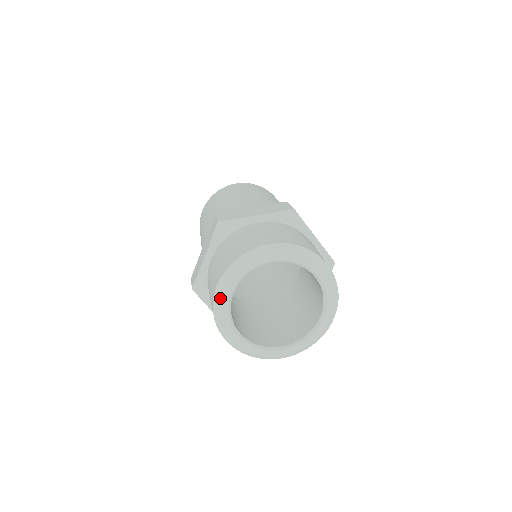
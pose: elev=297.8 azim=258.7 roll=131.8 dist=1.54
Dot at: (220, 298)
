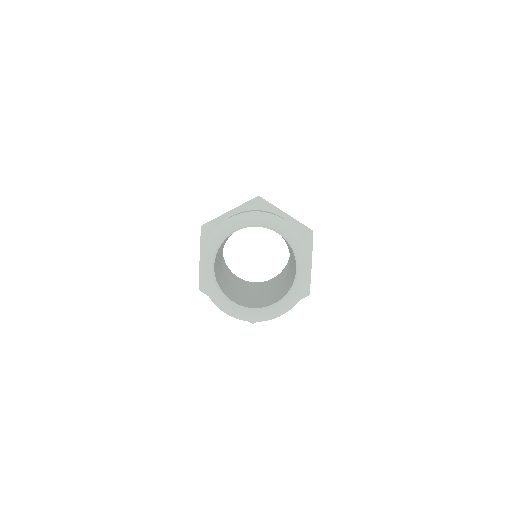
Dot at: (204, 274)
